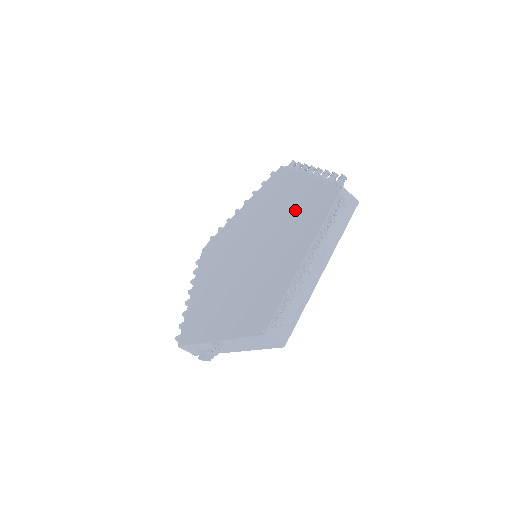
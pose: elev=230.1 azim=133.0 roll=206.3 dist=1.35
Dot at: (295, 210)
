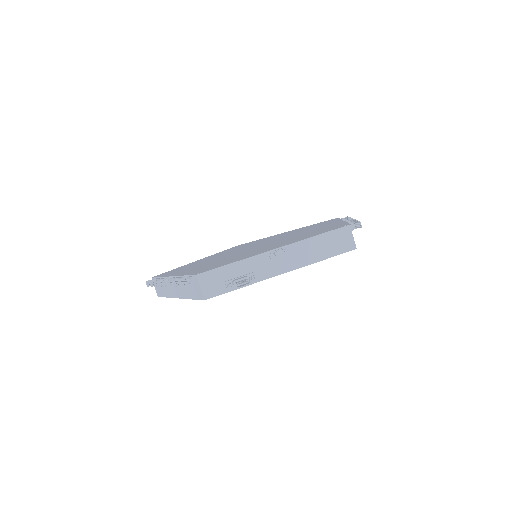
Dot at: (295, 231)
